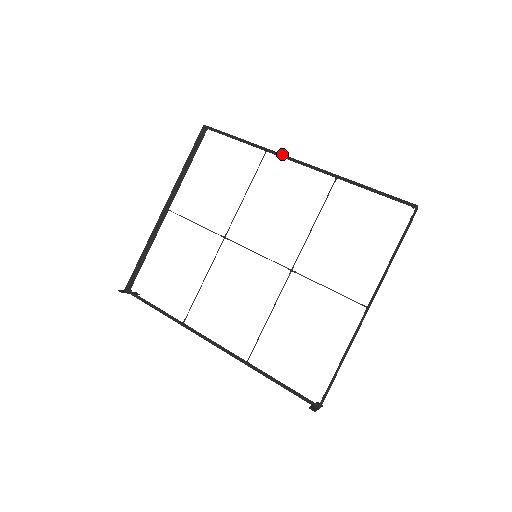
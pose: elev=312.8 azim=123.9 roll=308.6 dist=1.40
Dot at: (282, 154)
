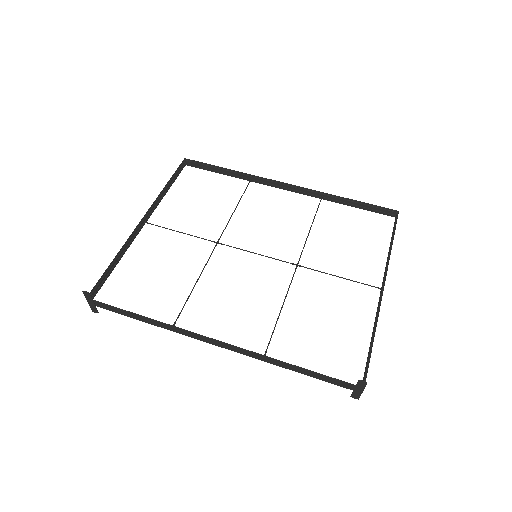
Dot at: (269, 179)
